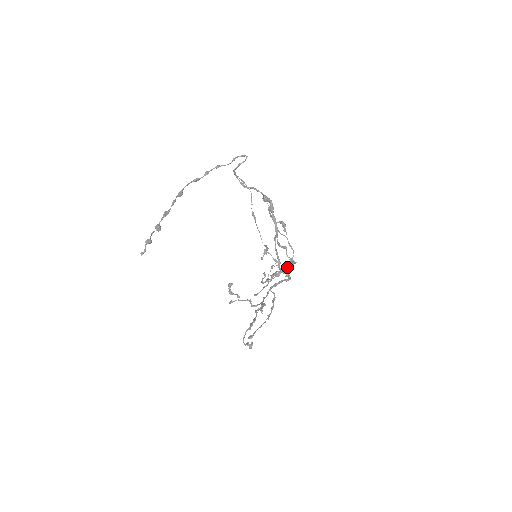
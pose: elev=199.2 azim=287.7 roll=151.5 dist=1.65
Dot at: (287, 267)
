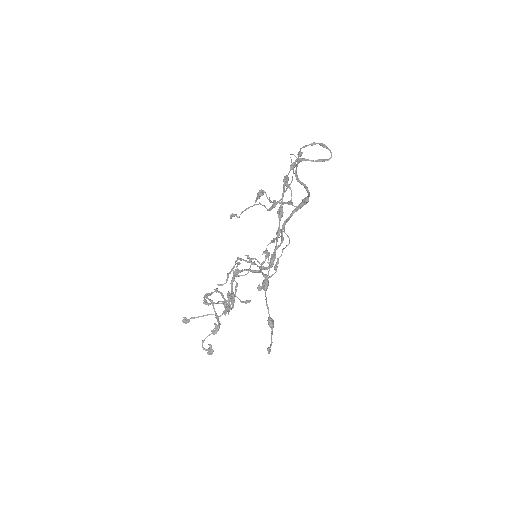
Dot at: occluded
